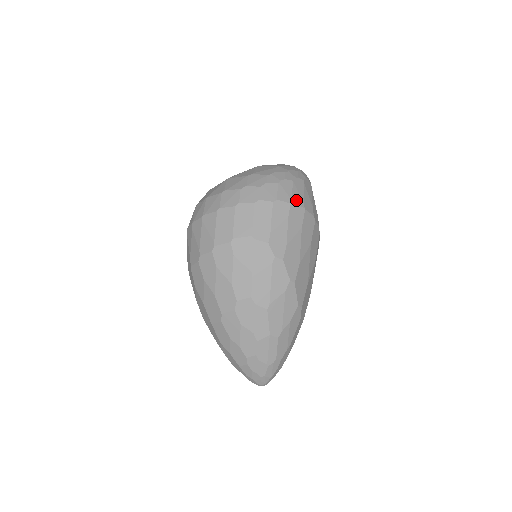
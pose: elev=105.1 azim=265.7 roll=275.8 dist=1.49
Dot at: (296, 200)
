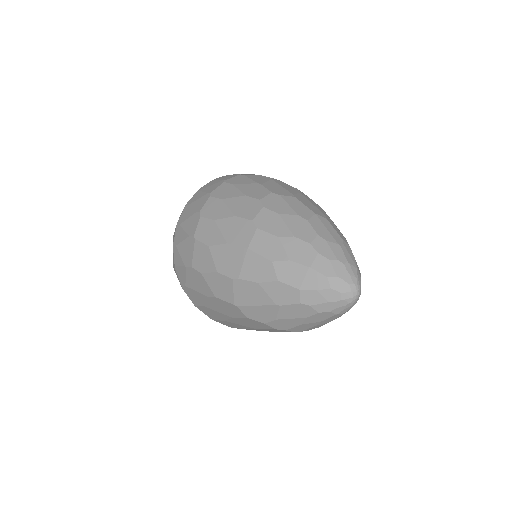
Dot at: occluded
